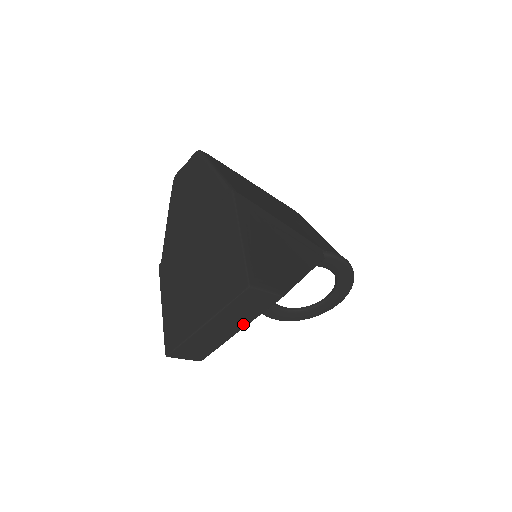
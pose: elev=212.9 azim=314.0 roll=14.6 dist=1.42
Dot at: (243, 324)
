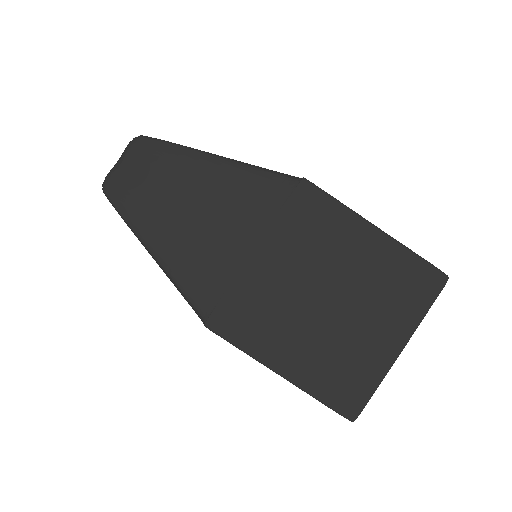
Dot at: occluded
